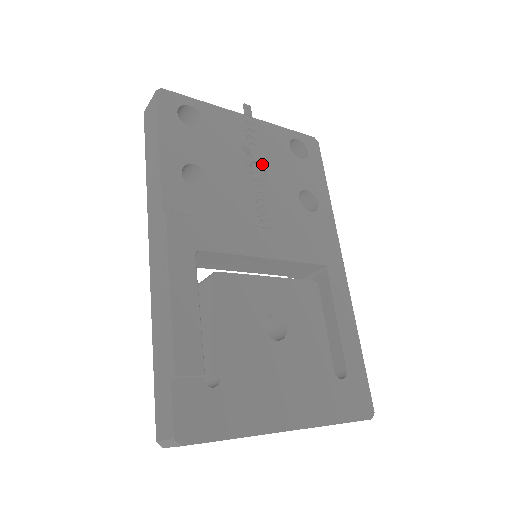
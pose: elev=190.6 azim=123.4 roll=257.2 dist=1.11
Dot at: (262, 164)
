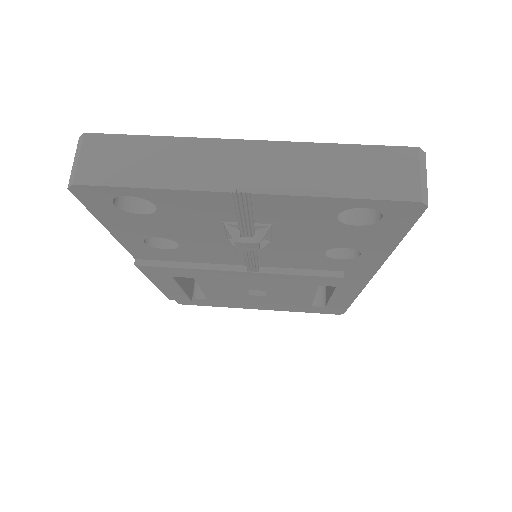
Dot at: (256, 248)
